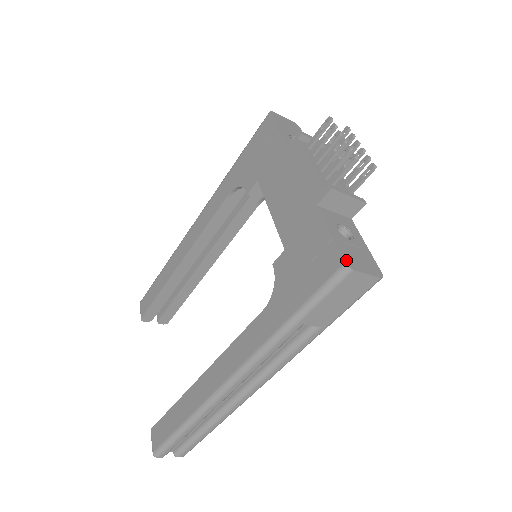
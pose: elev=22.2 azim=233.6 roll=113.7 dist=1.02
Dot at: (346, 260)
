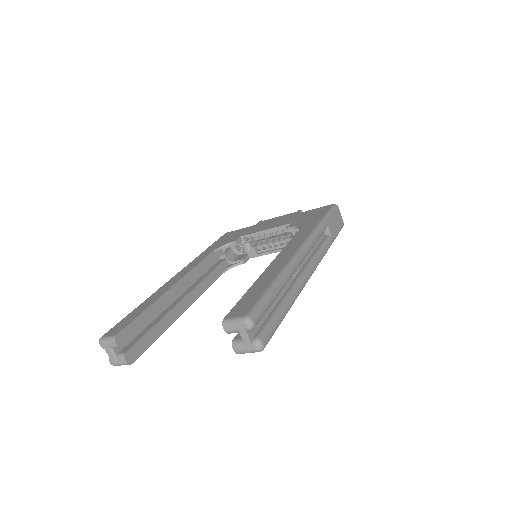
Dot at: occluded
